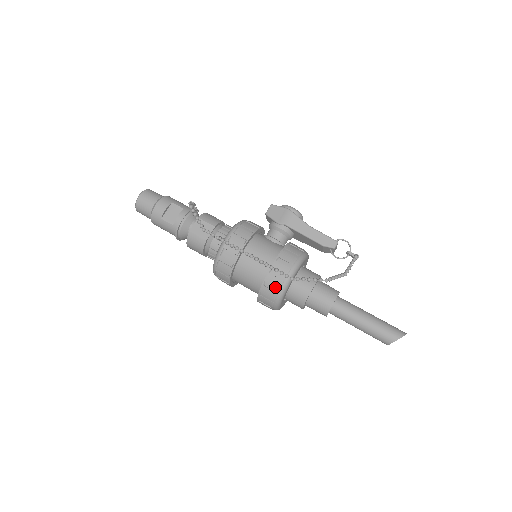
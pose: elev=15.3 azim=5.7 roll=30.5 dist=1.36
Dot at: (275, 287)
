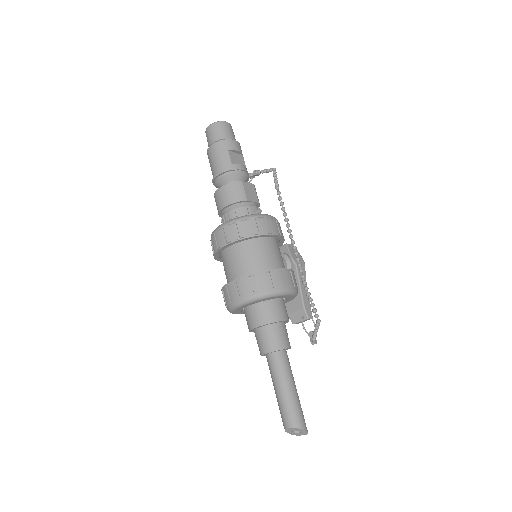
Dot at: (272, 284)
